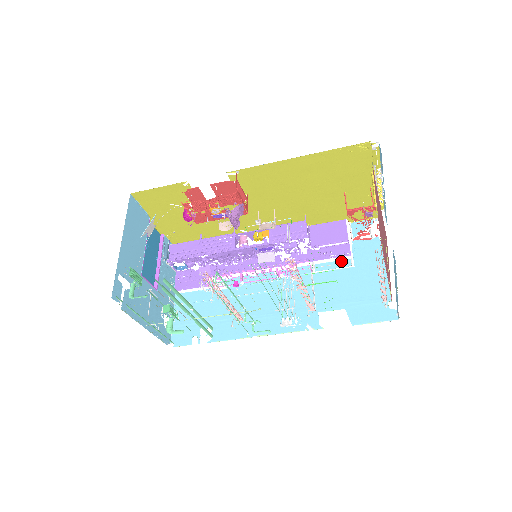
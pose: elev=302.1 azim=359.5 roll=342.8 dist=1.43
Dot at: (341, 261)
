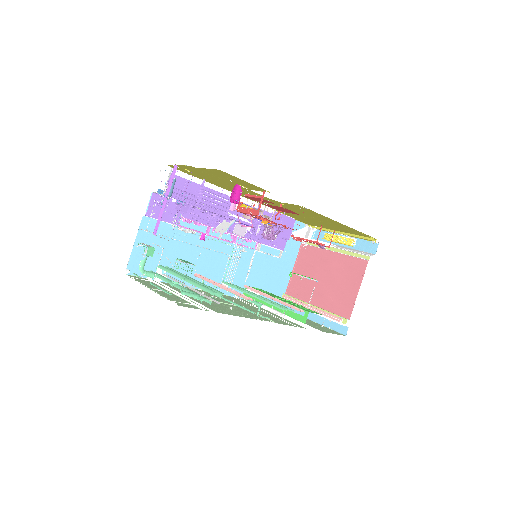
Dot at: (275, 250)
